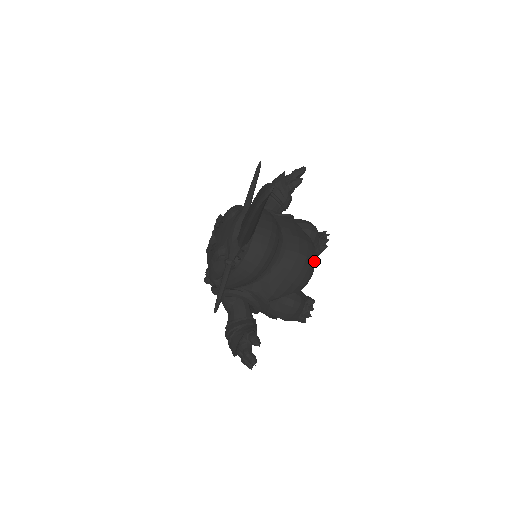
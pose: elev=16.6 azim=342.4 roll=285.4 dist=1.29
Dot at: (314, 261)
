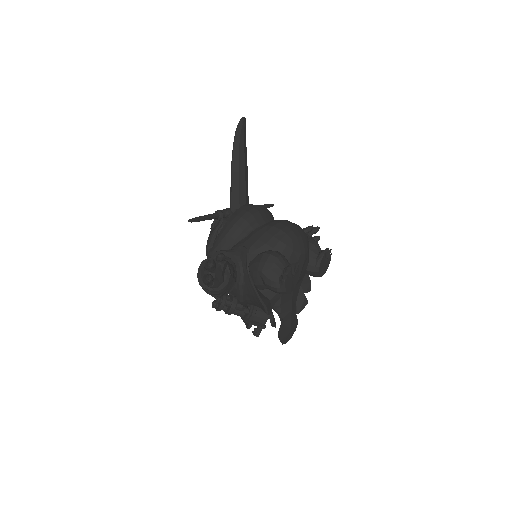
Dot at: (302, 235)
